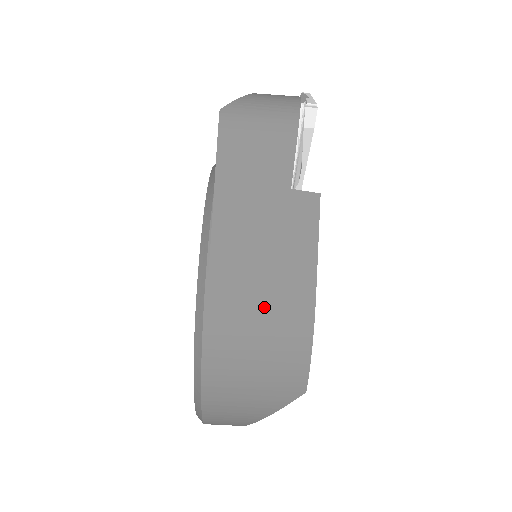
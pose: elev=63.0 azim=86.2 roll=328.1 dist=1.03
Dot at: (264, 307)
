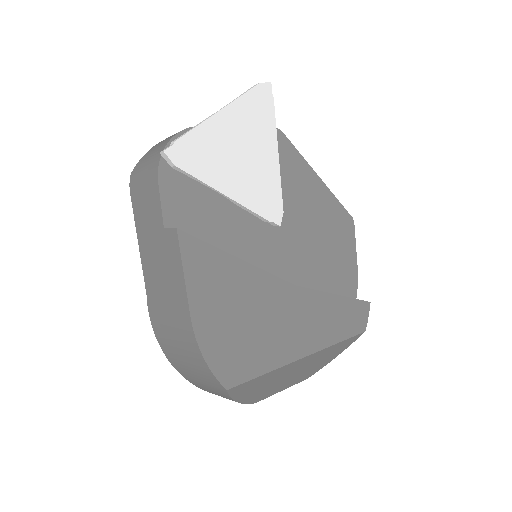
Dot at: (172, 324)
